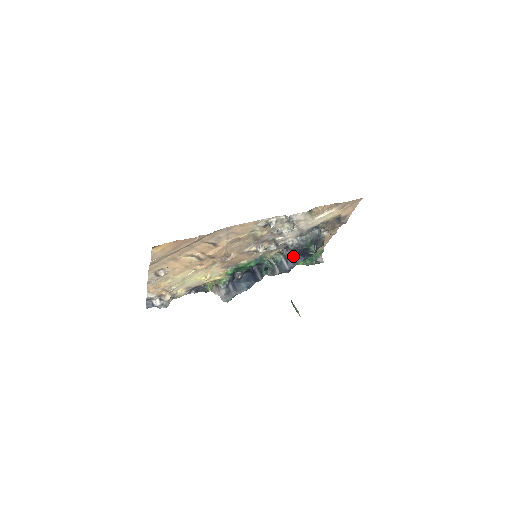
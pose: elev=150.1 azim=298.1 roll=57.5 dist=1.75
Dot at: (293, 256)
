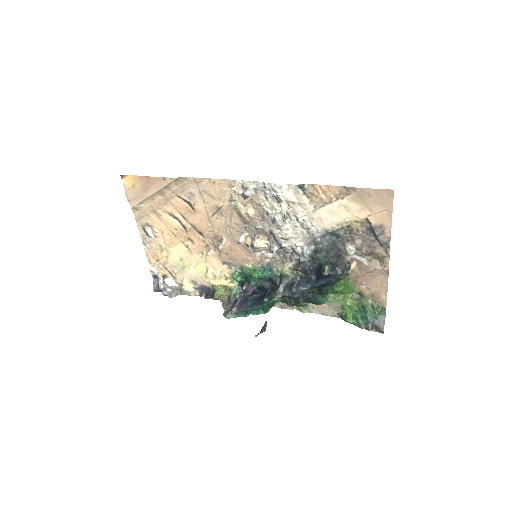
Dot at: (309, 278)
